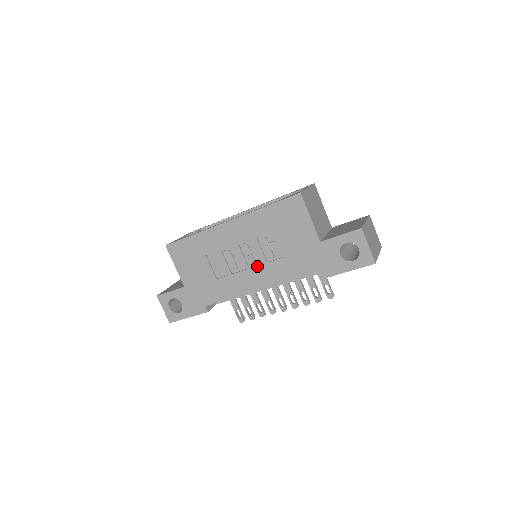
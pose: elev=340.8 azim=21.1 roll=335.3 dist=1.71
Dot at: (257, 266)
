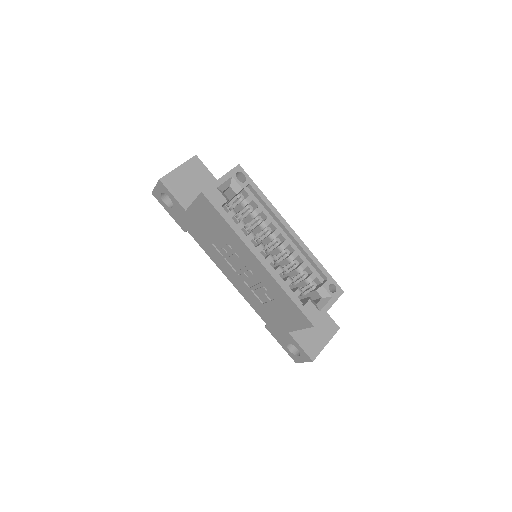
Dot at: (243, 281)
